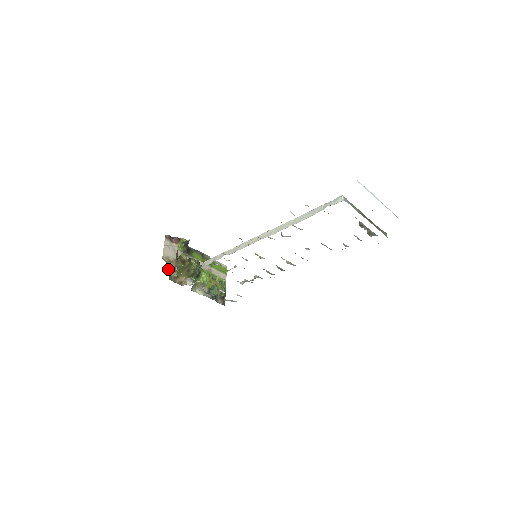
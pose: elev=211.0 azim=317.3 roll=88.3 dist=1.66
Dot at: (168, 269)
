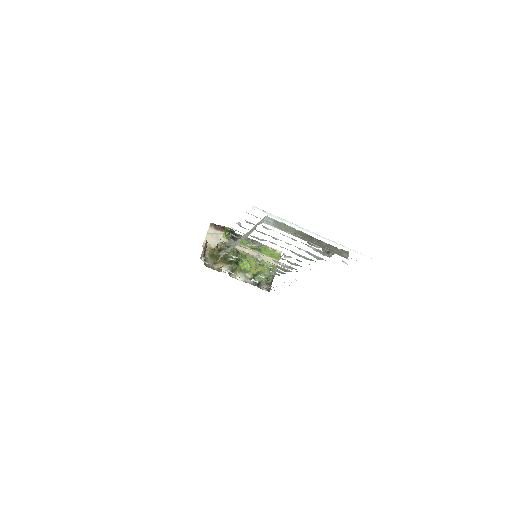
Dot at: (207, 256)
